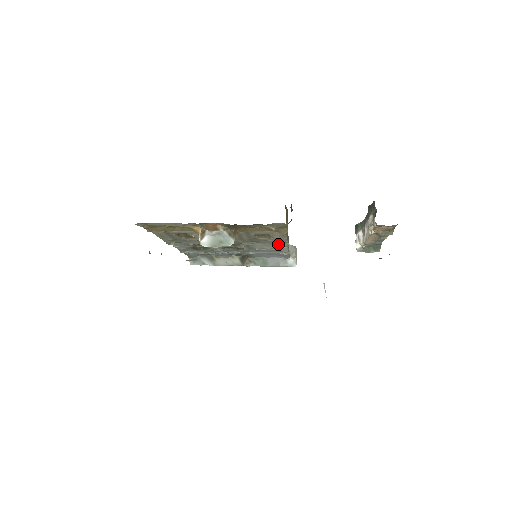
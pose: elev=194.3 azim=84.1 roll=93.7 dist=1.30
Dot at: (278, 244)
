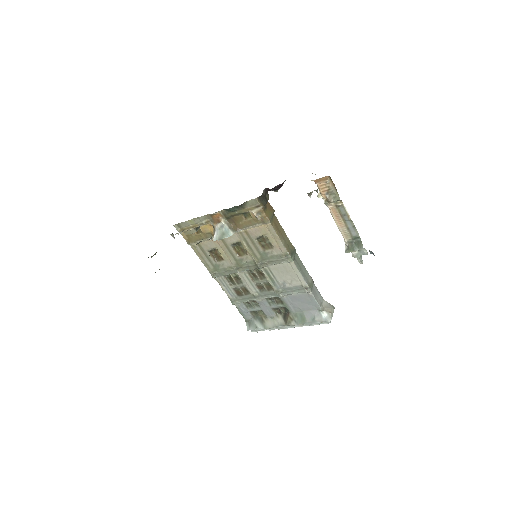
Dot at: (288, 266)
